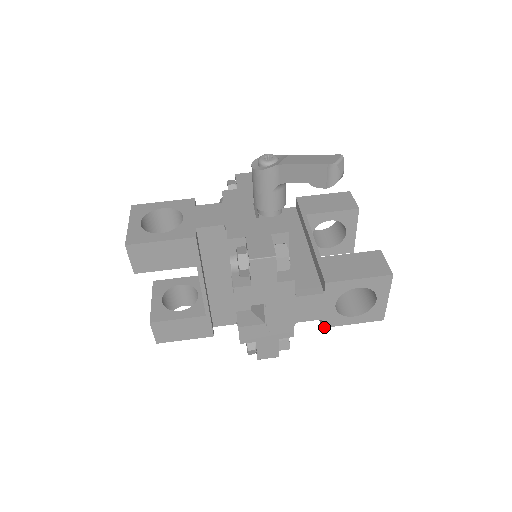
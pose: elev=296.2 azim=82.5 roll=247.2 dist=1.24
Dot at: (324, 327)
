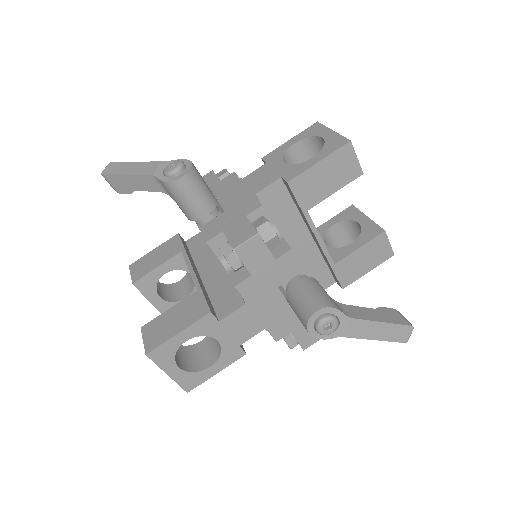
Dot at: occluded
